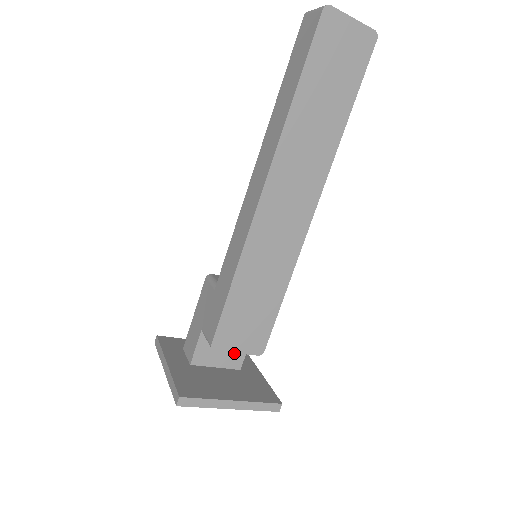
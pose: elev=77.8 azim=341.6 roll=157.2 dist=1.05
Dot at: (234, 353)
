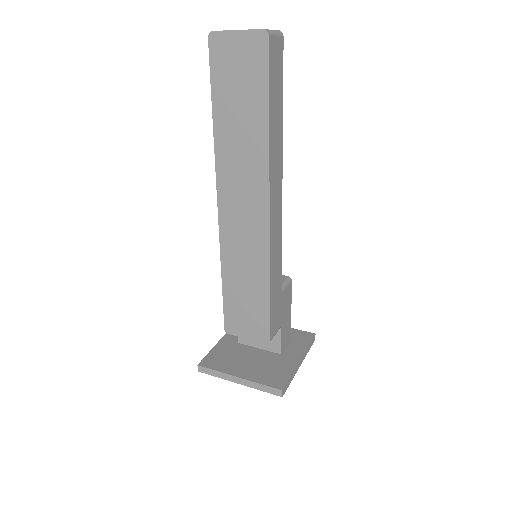
Dot at: occluded
